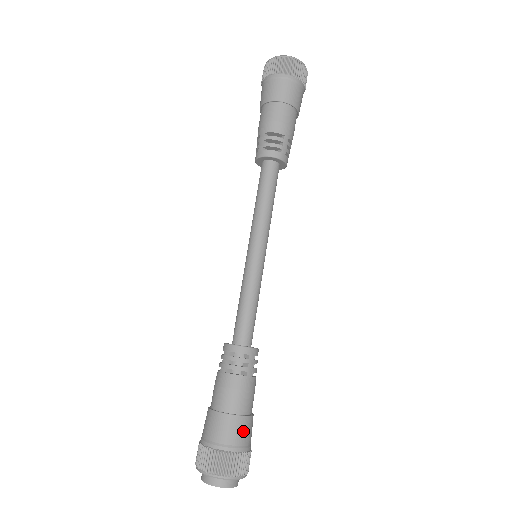
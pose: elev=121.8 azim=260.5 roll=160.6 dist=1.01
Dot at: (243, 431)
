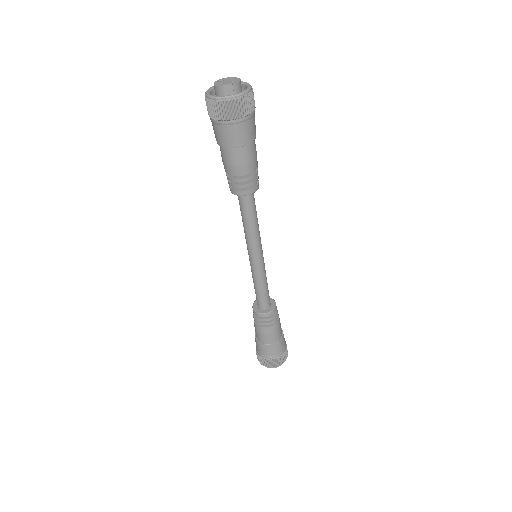
Dot at: (281, 345)
